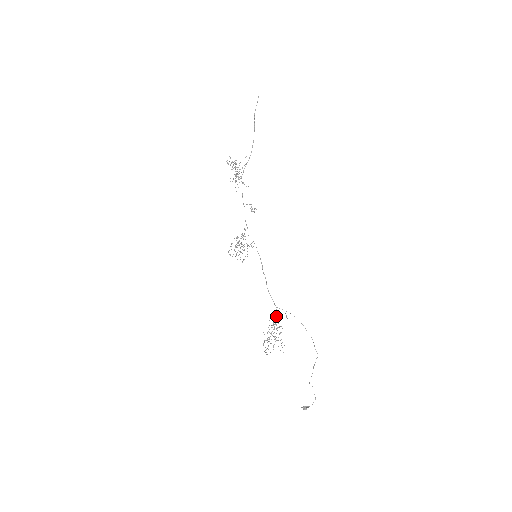
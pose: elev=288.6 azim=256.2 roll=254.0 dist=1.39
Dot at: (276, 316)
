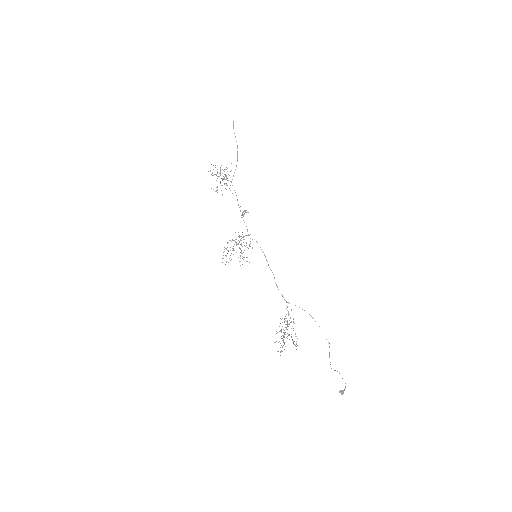
Dot at: (288, 311)
